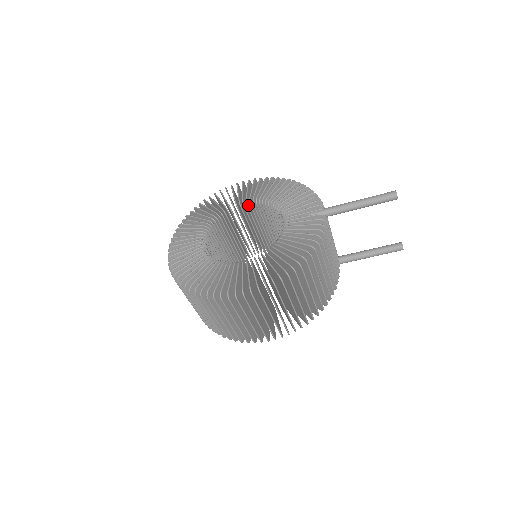
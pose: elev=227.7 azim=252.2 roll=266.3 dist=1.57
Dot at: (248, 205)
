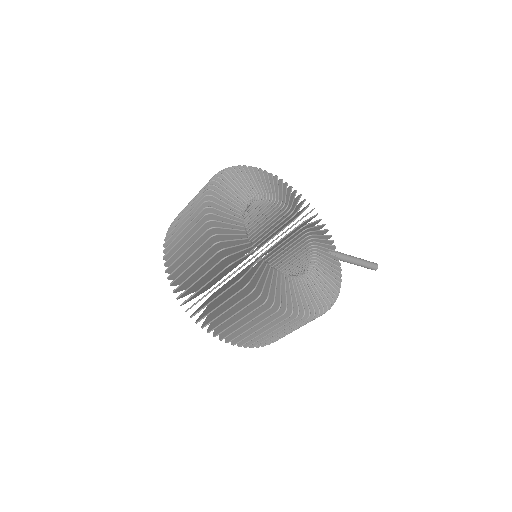
Dot at: (273, 203)
